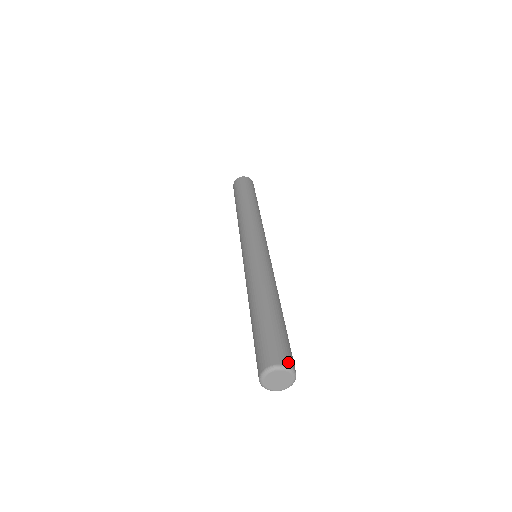
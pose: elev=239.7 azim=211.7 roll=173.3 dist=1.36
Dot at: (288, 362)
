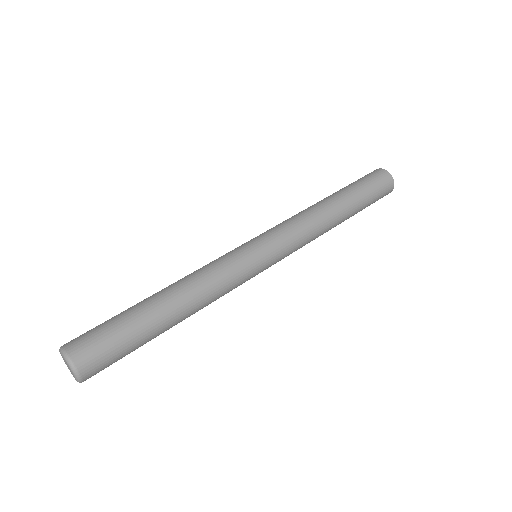
Dot at: (69, 346)
